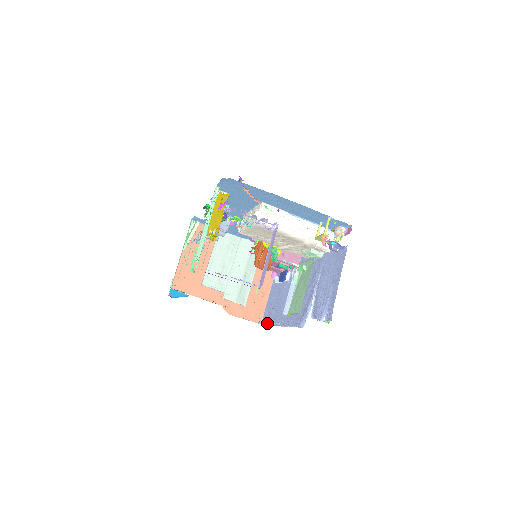
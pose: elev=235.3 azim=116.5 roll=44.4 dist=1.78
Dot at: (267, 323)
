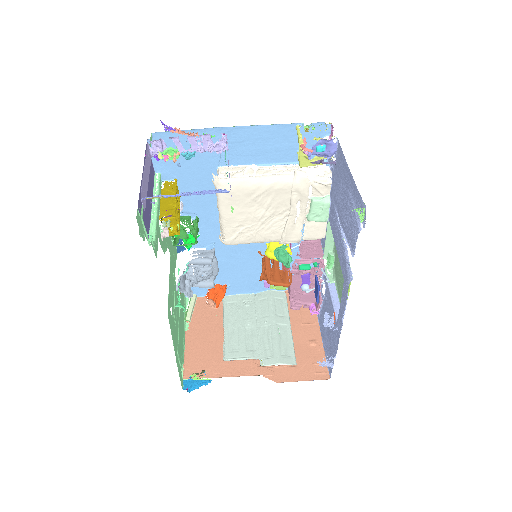
Dot at: (332, 364)
